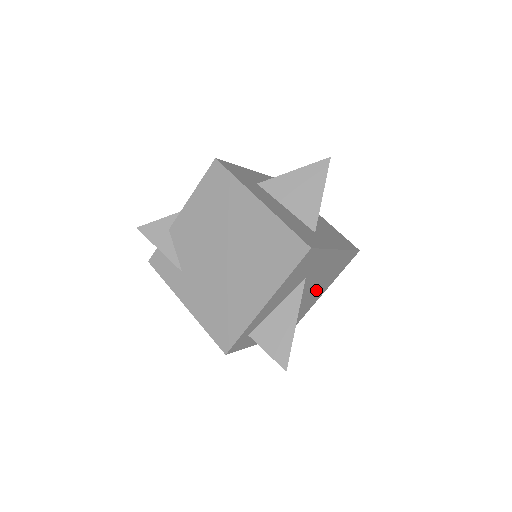
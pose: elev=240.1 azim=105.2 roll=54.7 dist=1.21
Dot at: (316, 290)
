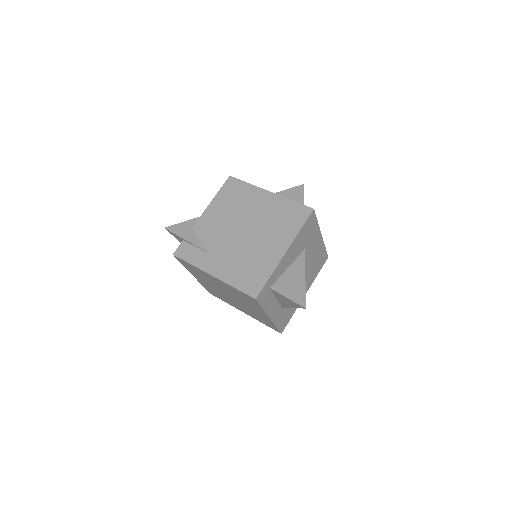
Dot at: occluded
